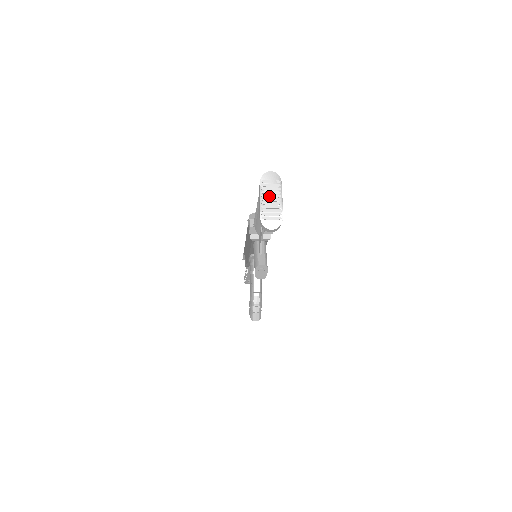
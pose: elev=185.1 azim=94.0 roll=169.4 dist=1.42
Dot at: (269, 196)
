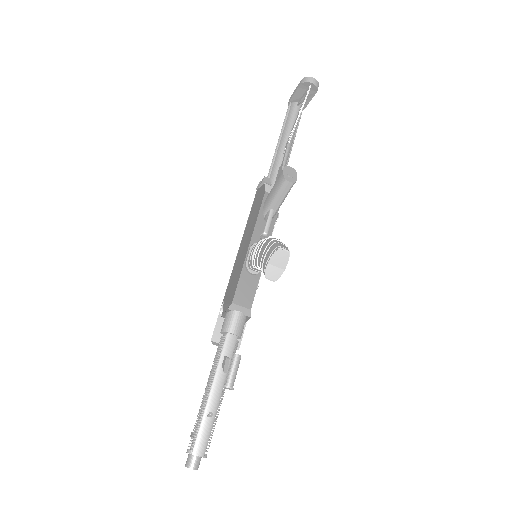
Dot at: occluded
